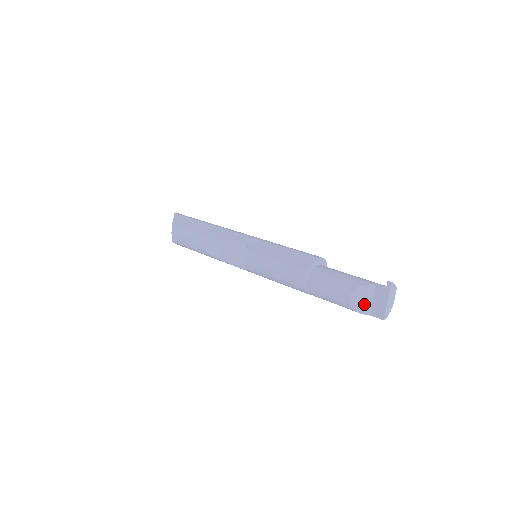
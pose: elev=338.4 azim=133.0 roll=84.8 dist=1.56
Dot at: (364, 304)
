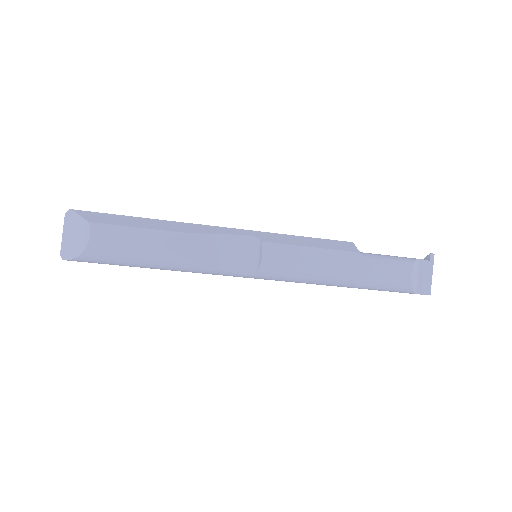
Dot at: (415, 281)
